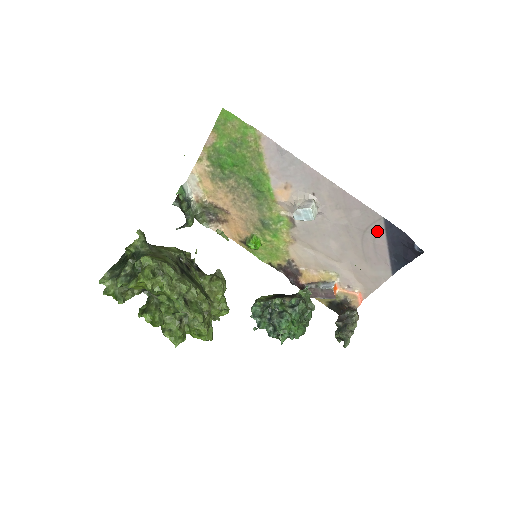
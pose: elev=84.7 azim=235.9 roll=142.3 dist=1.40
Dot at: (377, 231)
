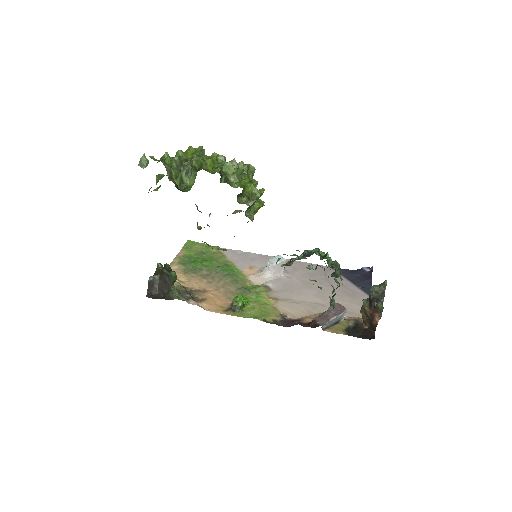
Dot at: occluded
